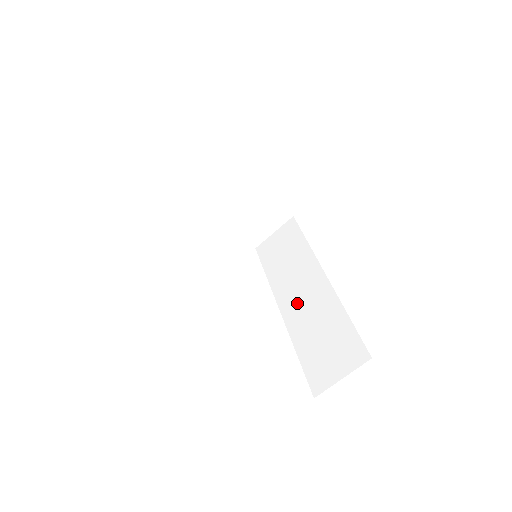
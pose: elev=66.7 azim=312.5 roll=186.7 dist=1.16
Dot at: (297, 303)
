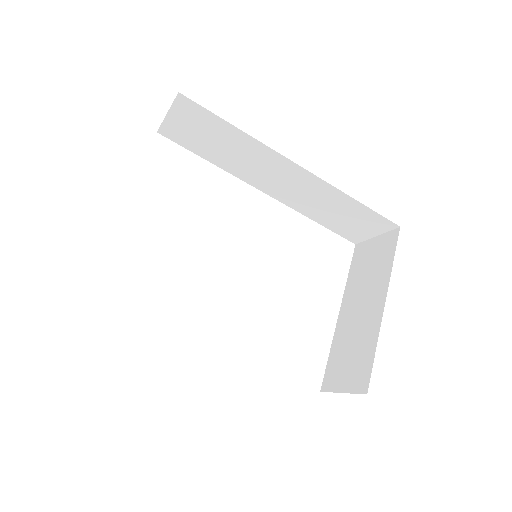
Dot at: (283, 190)
